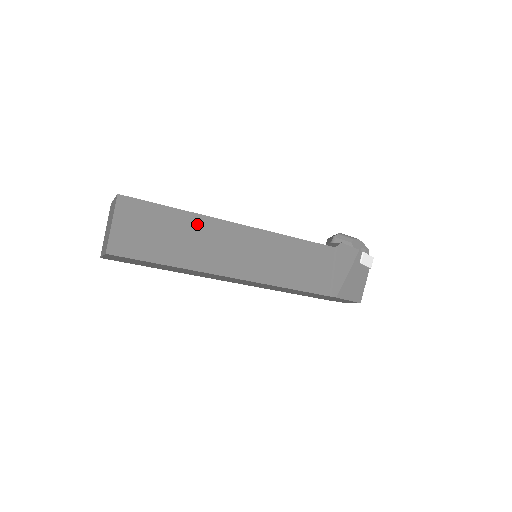
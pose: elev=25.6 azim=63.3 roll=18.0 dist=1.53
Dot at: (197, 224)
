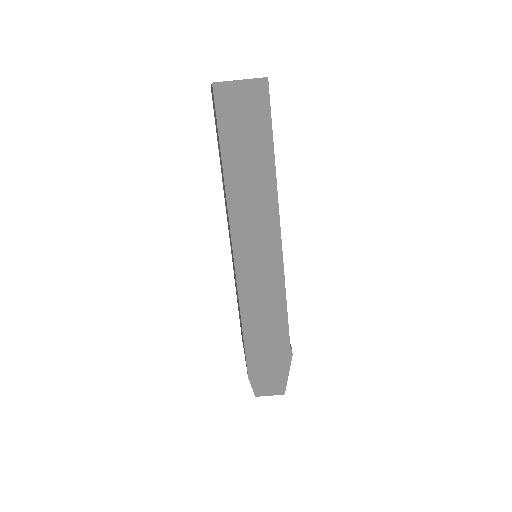
Dot at: occluded
